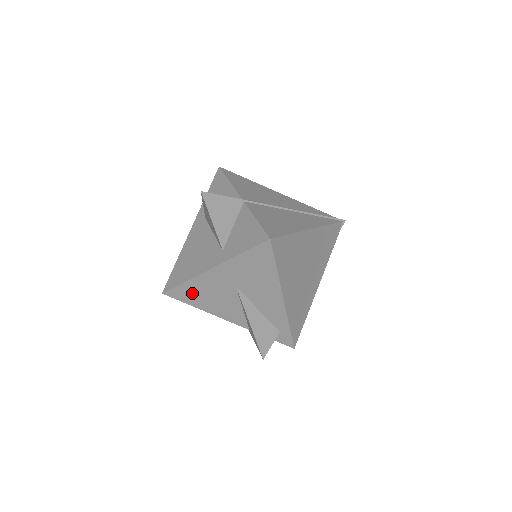
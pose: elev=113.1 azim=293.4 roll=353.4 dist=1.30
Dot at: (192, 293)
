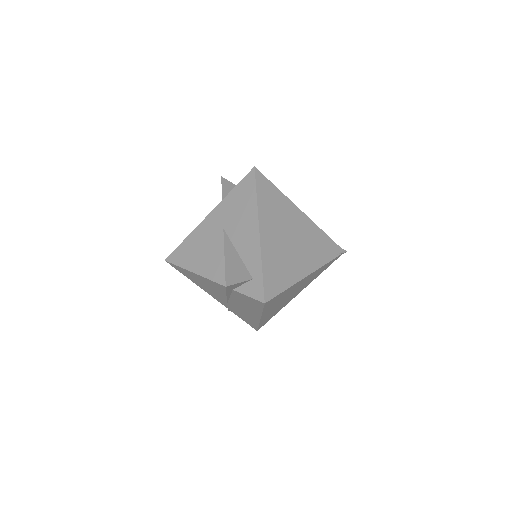
Dot at: (188, 251)
